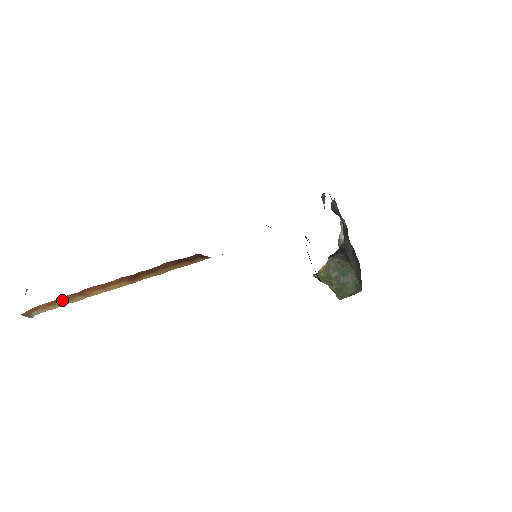
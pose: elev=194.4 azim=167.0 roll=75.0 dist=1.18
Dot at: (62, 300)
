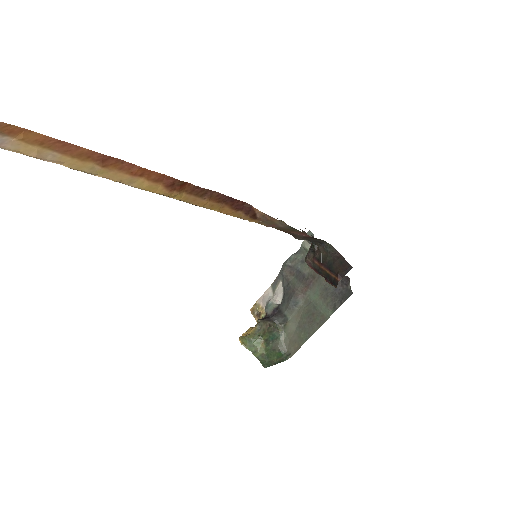
Dot at: (67, 149)
